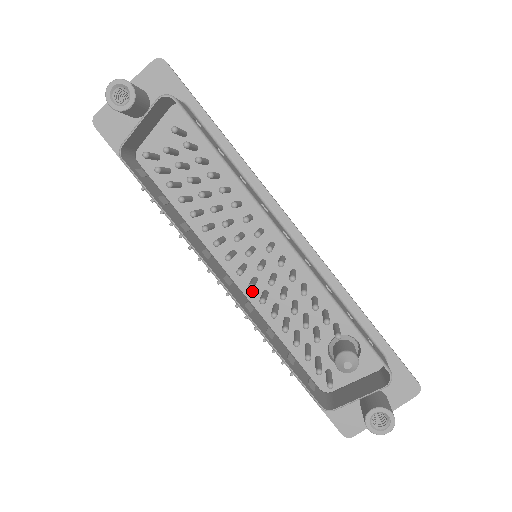
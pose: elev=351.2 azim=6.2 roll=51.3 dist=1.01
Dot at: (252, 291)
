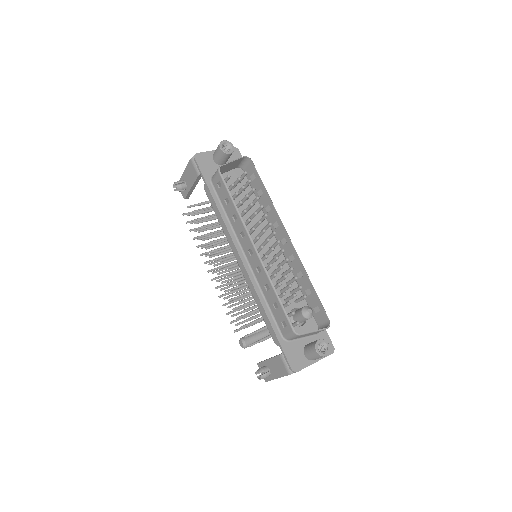
Dot at: occluded
